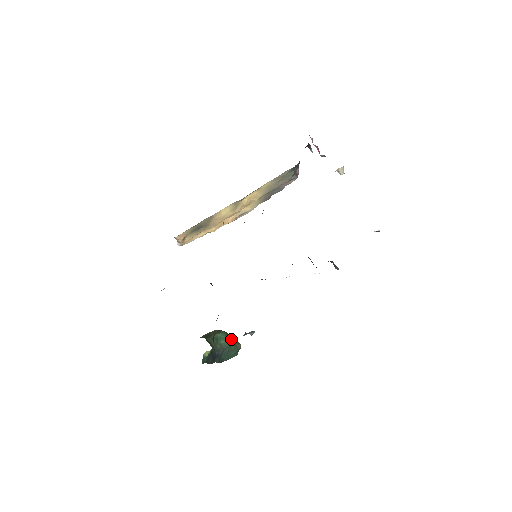
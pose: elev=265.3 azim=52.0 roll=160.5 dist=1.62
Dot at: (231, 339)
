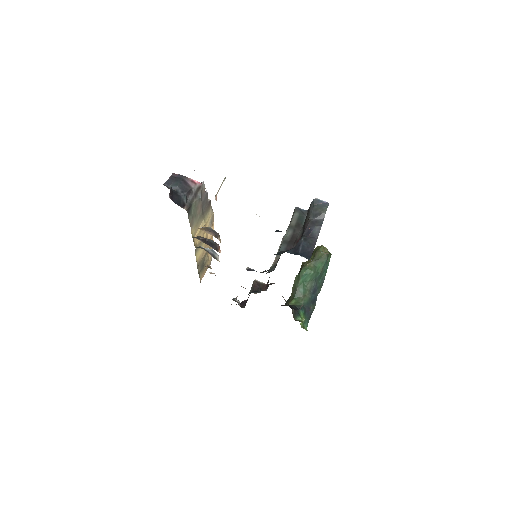
Dot at: (313, 263)
